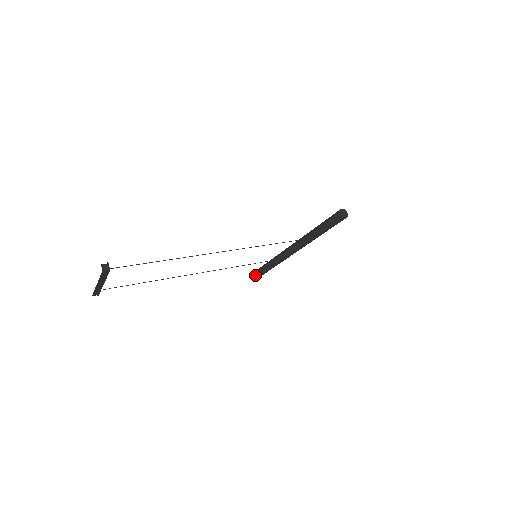
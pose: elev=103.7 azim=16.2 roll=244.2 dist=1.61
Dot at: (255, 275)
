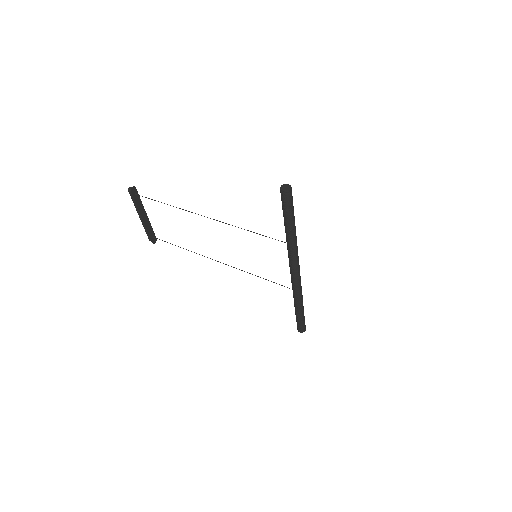
Dot at: occluded
